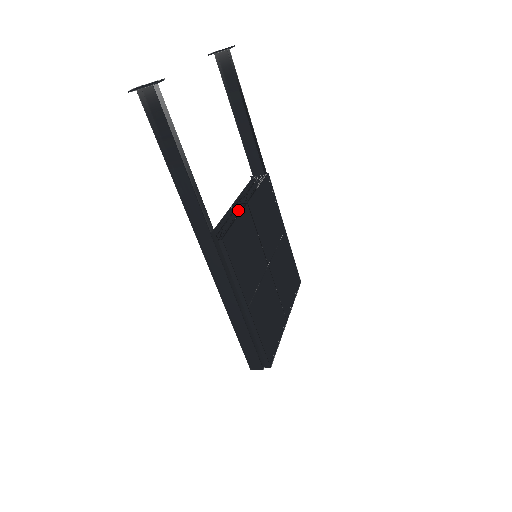
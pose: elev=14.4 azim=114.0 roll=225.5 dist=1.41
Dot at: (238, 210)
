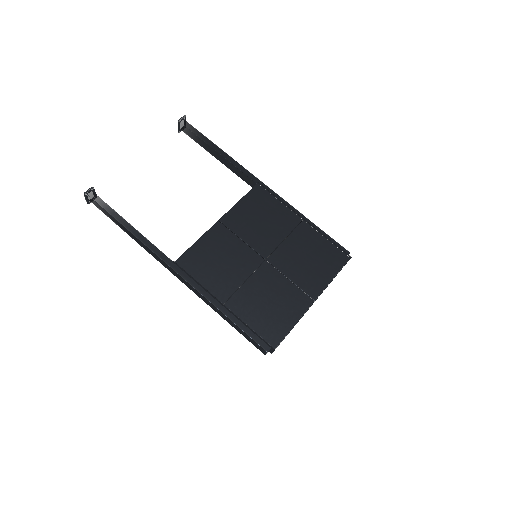
Dot at: (209, 230)
